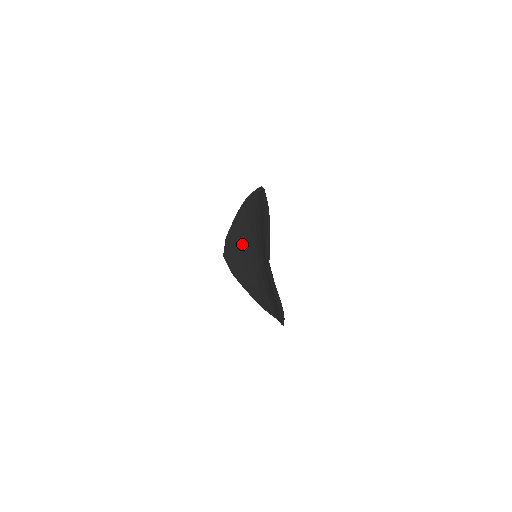
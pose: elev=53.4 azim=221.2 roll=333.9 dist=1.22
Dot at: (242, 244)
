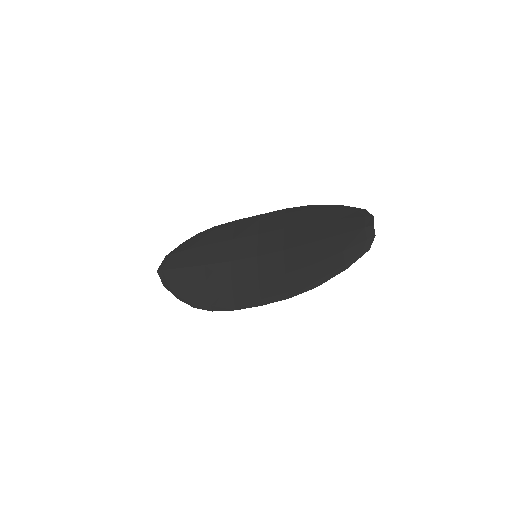
Dot at: (211, 256)
